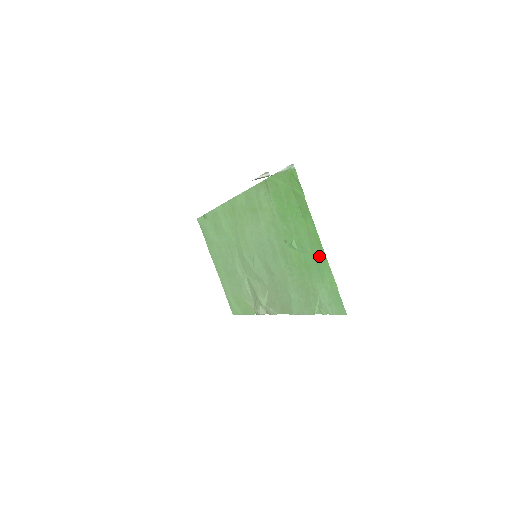
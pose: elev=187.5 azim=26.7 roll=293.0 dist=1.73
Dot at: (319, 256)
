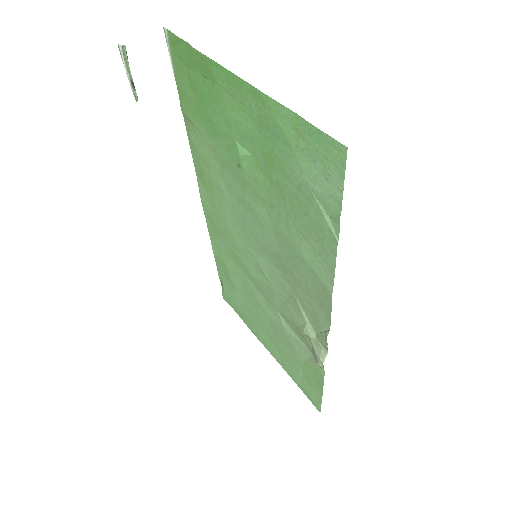
Dot at: (257, 108)
